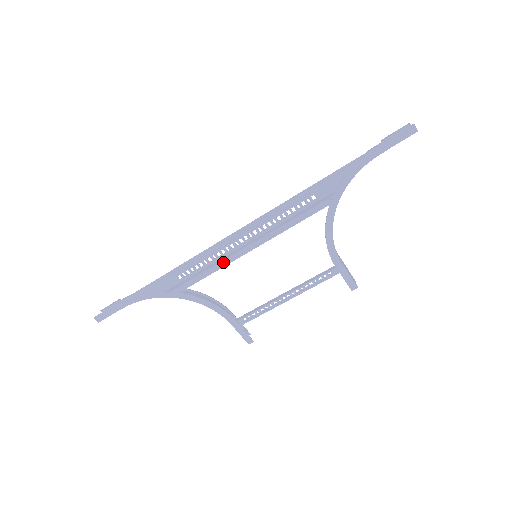
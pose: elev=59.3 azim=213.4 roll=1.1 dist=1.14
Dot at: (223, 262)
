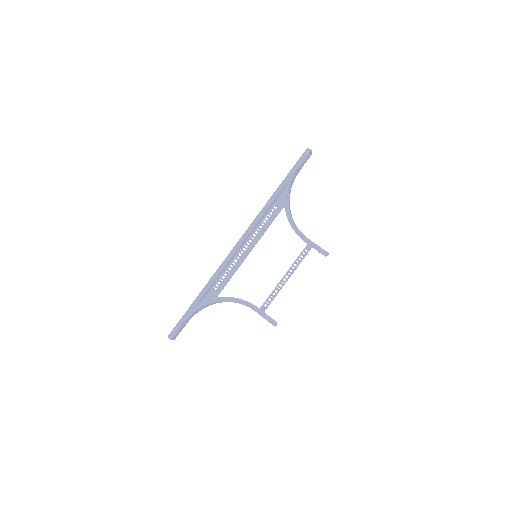
Dot at: (237, 266)
